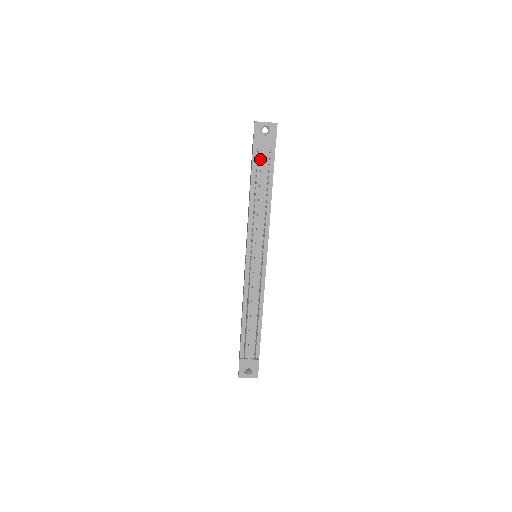
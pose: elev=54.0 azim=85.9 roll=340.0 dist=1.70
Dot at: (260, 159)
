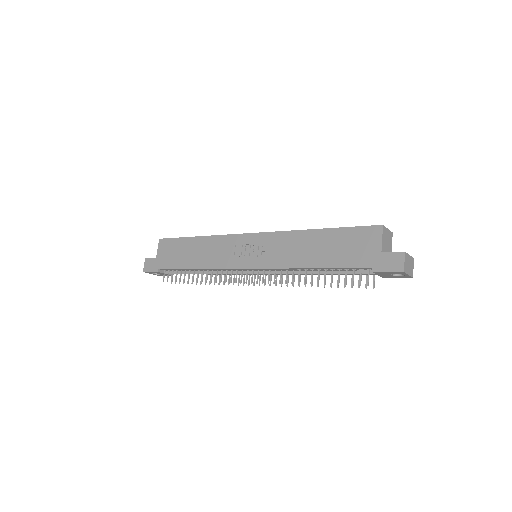
Dot at: (361, 270)
